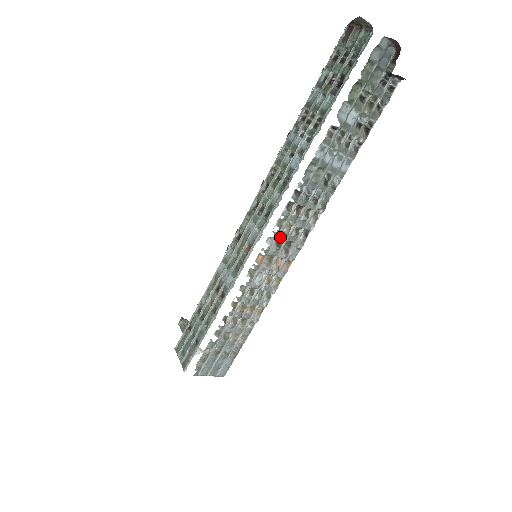
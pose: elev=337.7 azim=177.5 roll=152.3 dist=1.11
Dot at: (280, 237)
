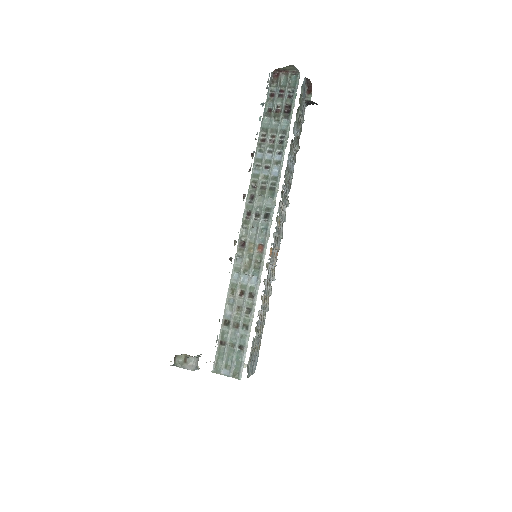
Dot at: (276, 231)
